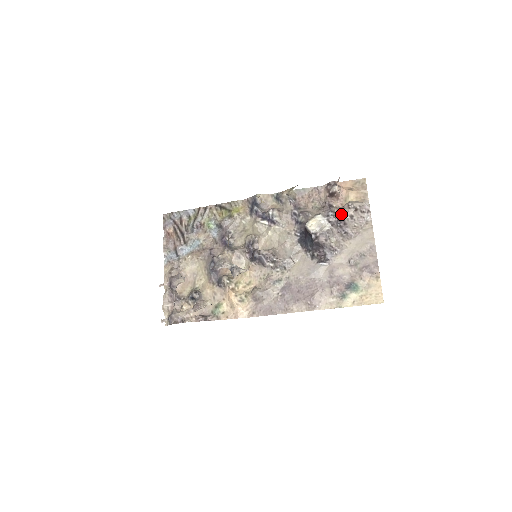
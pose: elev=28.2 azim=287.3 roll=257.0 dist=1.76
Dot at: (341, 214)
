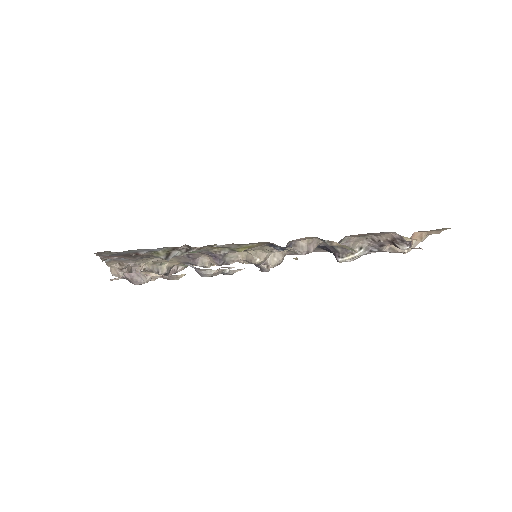
Dot at: occluded
